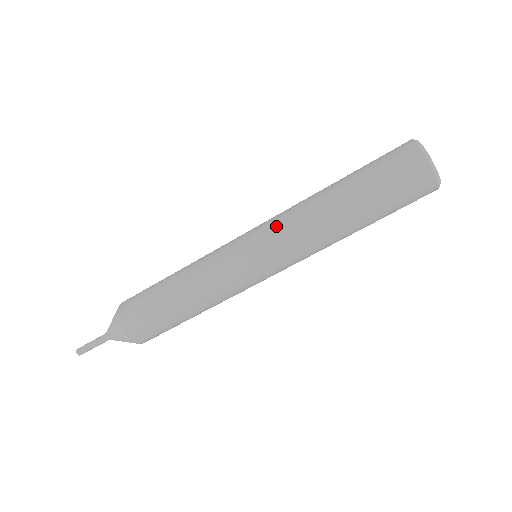
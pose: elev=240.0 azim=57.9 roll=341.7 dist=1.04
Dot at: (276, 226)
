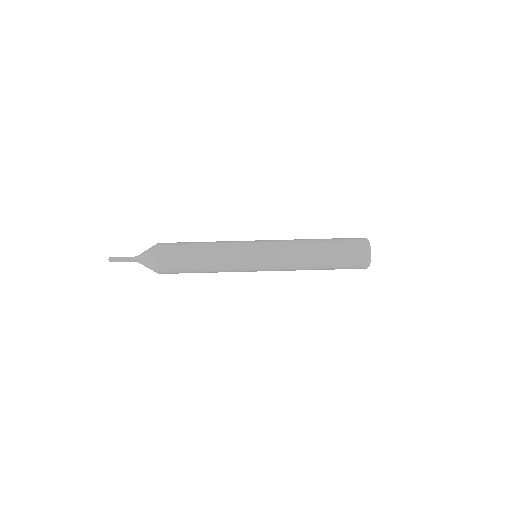
Dot at: (279, 248)
